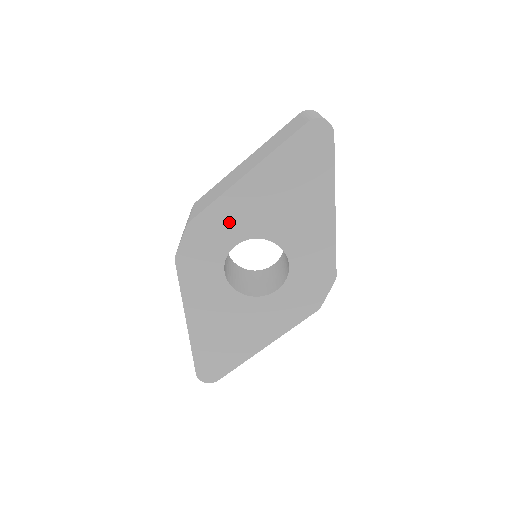
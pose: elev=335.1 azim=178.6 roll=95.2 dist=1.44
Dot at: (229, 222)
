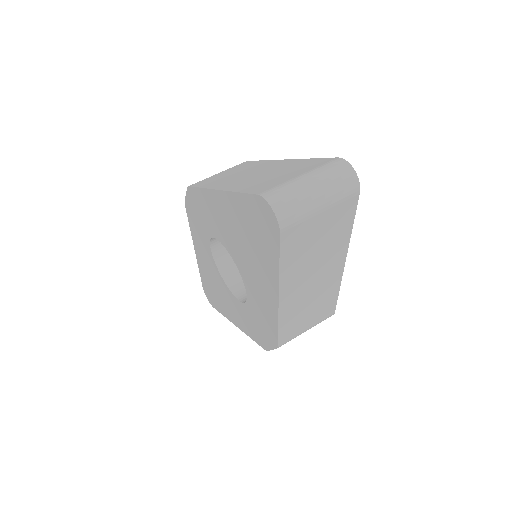
Dot at: (210, 215)
